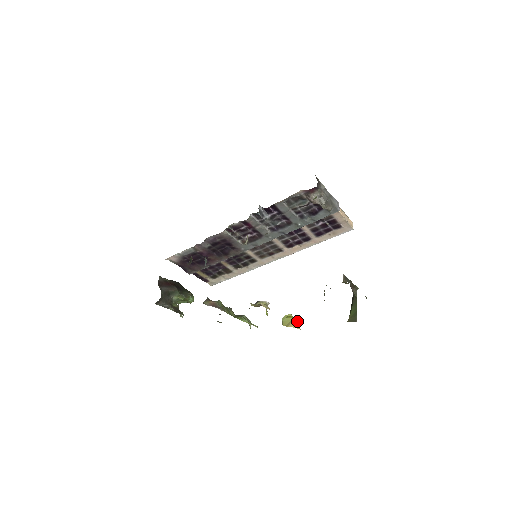
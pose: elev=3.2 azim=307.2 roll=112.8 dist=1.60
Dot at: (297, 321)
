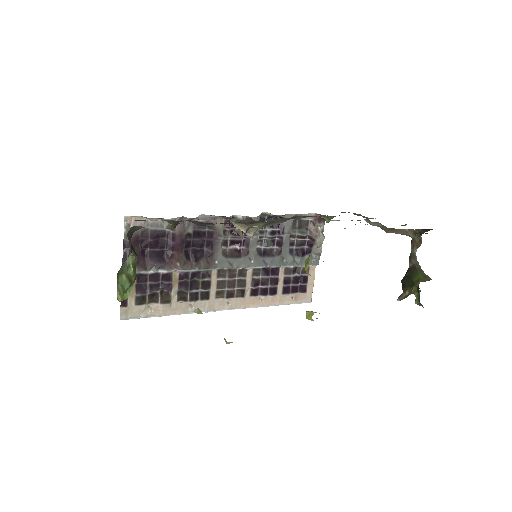
Dot at: occluded
